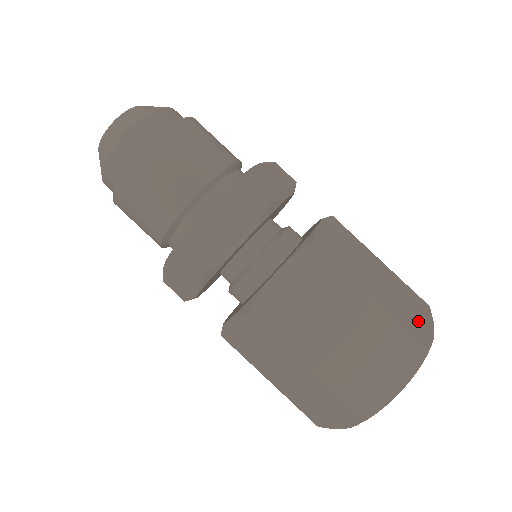
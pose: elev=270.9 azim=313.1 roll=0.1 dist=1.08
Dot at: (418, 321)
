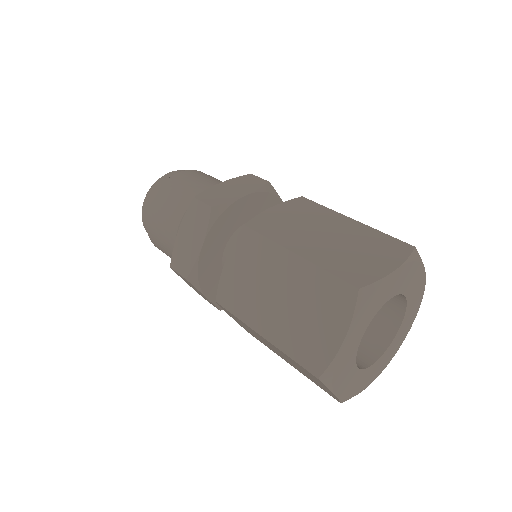
Dot at: occluded
